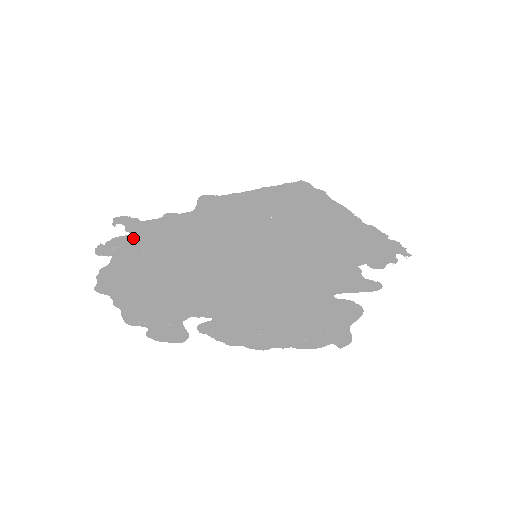
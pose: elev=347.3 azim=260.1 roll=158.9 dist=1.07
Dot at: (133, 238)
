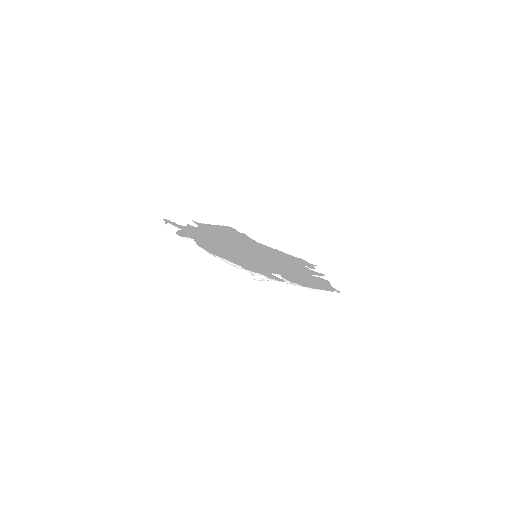
Dot at: (187, 233)
